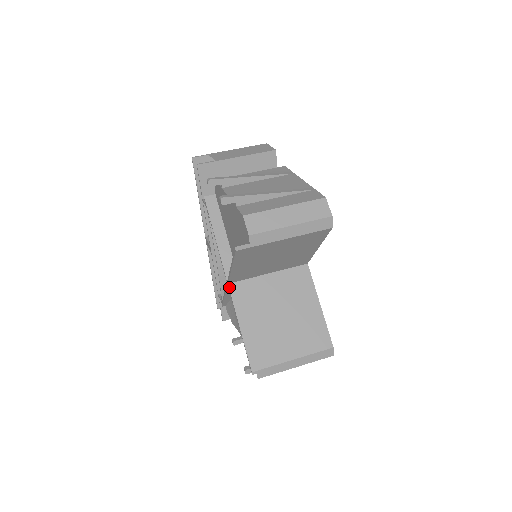
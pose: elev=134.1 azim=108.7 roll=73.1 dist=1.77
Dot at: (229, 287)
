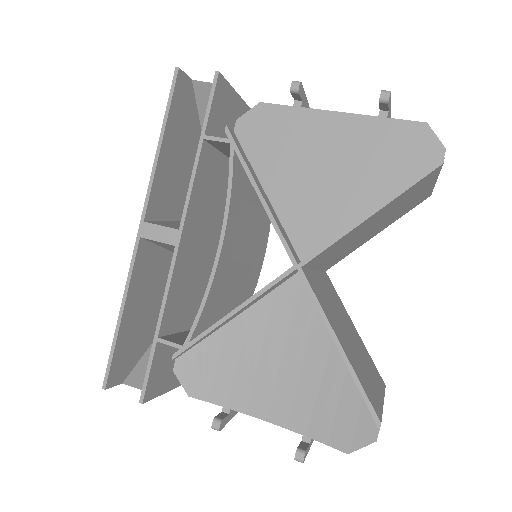
Dot at: (304, 273)
